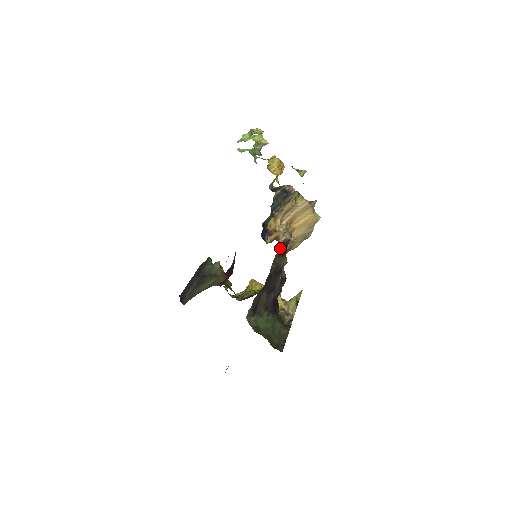
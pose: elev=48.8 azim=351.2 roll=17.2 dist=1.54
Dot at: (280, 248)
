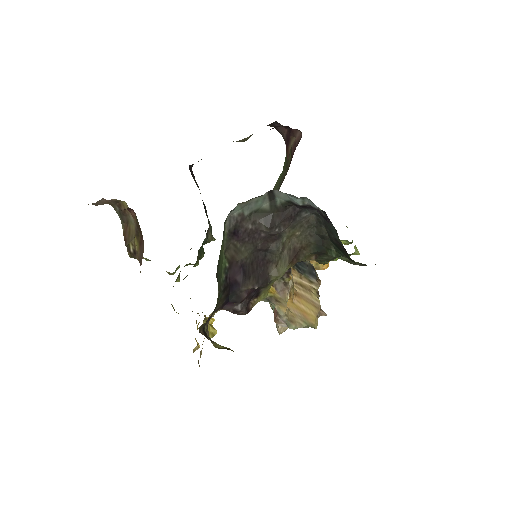
Dot at: (304, 237)
